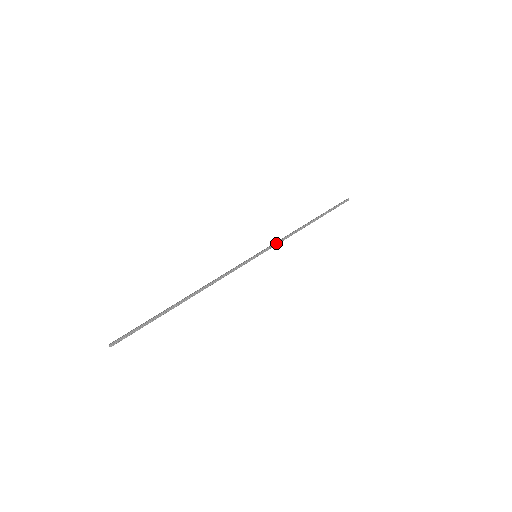
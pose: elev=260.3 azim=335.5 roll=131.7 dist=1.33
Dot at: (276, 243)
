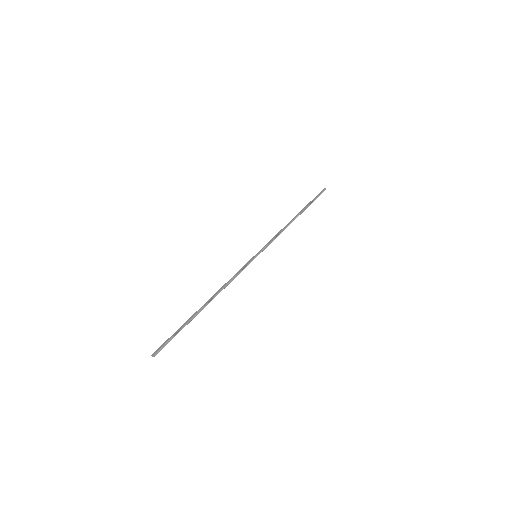
Dot at: (271, 241)
